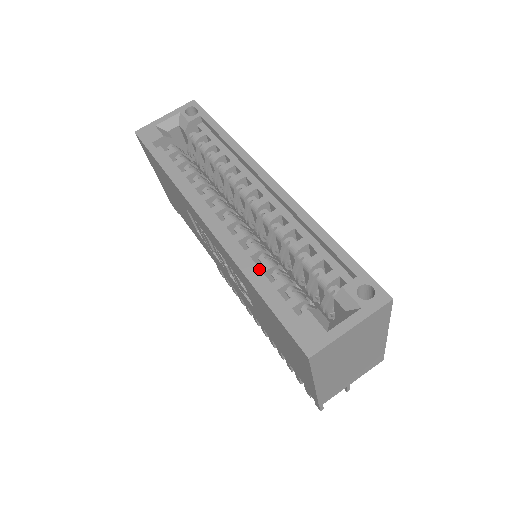
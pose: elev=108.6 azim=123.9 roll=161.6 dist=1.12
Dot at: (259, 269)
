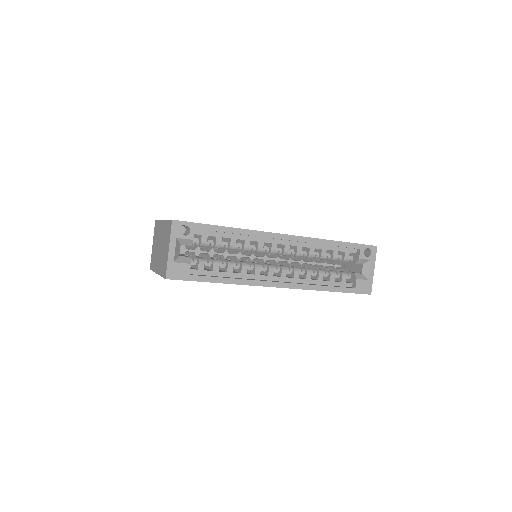
Dot at: (320, 281)
